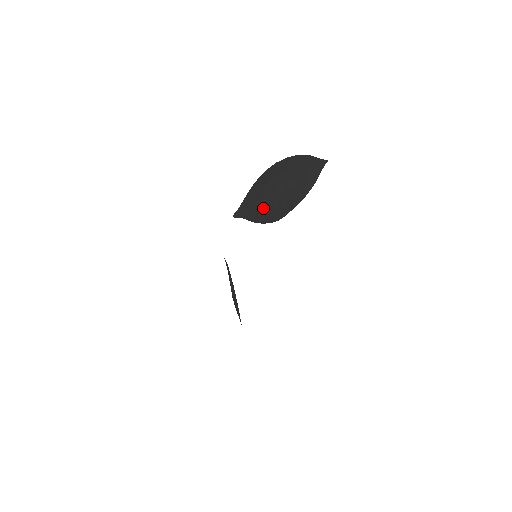
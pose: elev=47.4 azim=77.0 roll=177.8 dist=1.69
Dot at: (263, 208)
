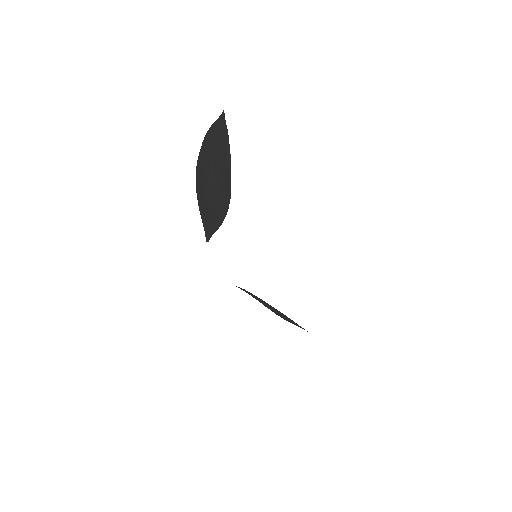
Dot at: (215, 204)
